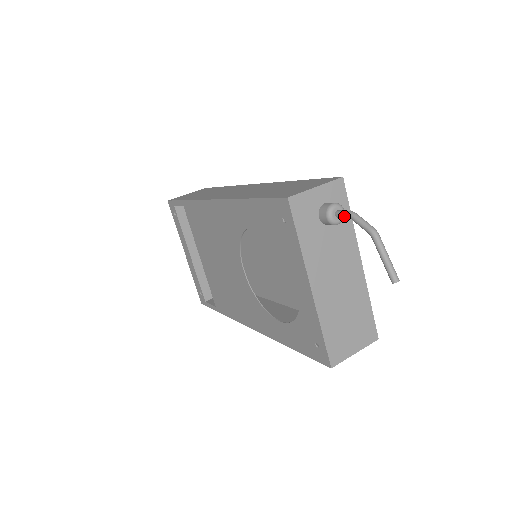
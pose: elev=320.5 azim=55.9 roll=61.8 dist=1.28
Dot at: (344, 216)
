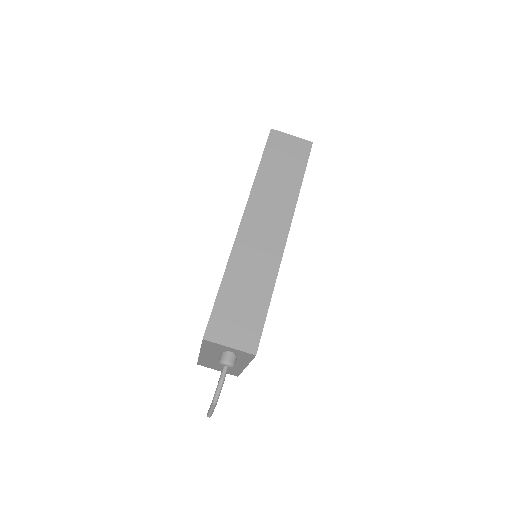
Dot at: (220, 375)
